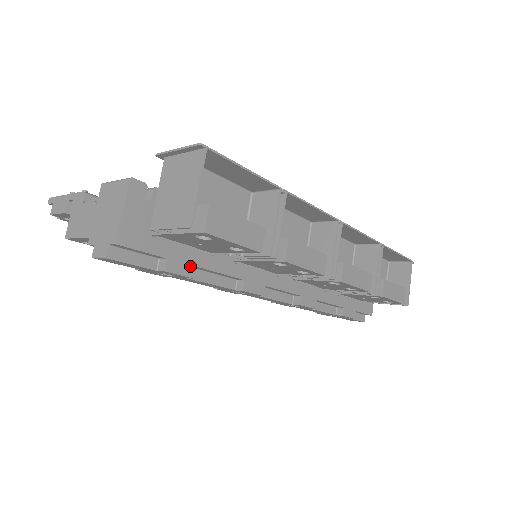
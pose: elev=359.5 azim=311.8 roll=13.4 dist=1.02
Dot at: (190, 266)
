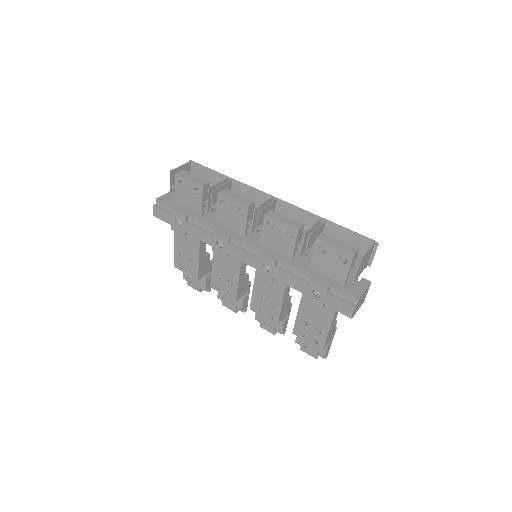
Dot at: (186, 214)
